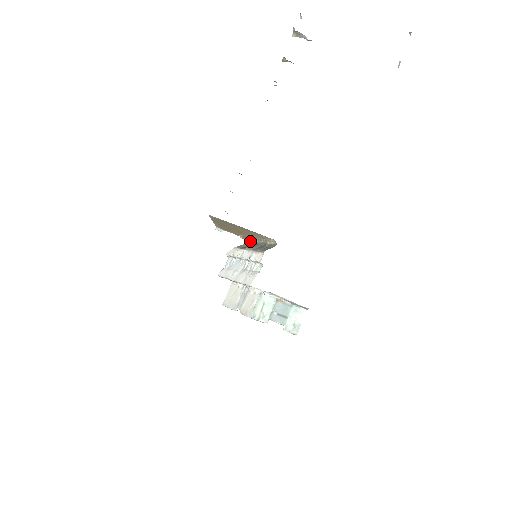
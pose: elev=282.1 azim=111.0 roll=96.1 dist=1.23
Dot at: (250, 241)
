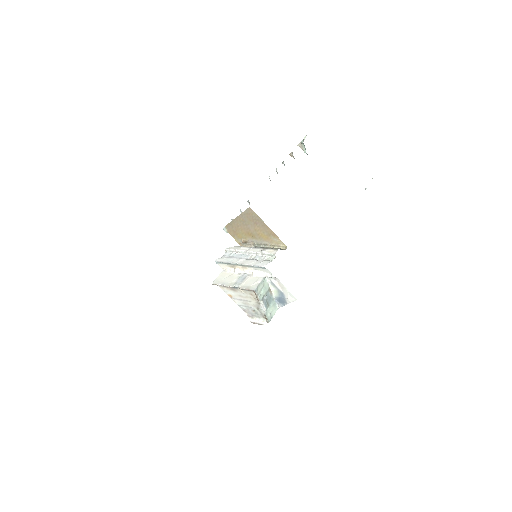
Dot at: occluded
